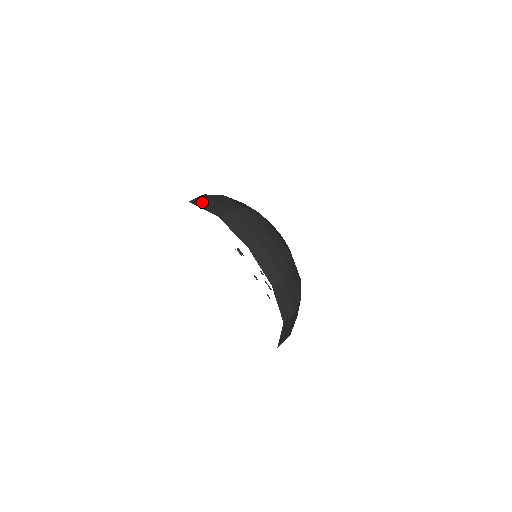
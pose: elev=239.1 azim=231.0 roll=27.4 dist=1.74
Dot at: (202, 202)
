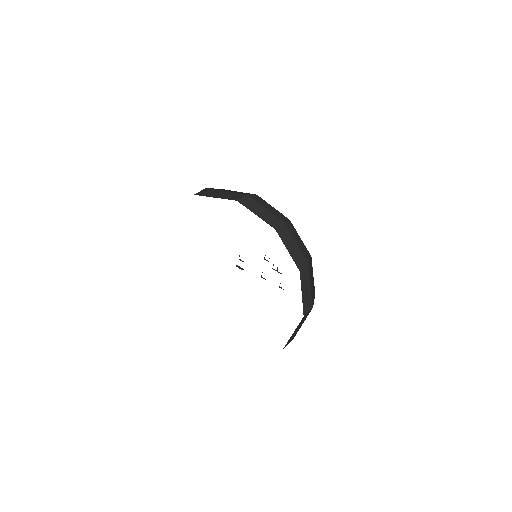
Dot at: occluded
